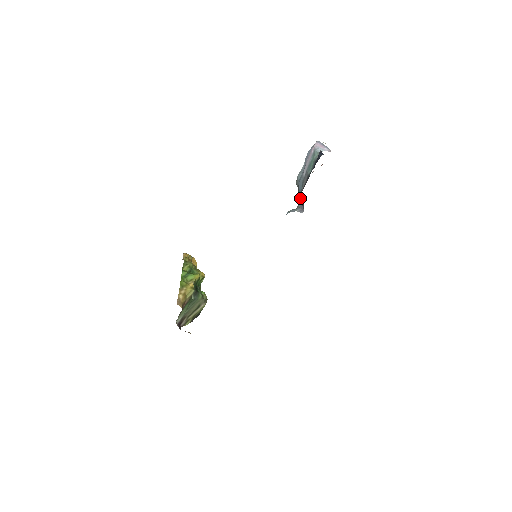
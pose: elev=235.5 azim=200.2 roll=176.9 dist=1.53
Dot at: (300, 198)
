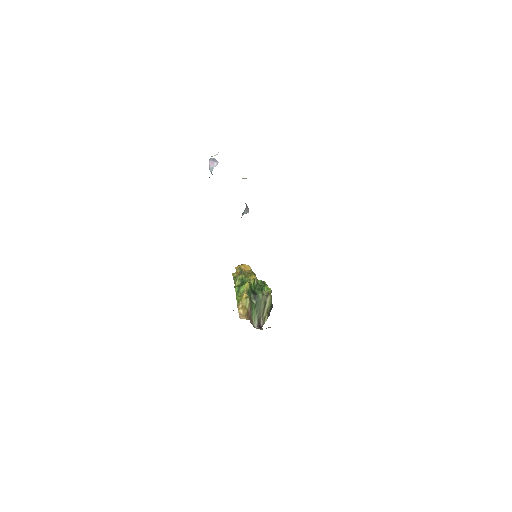
Dot at: occluded
